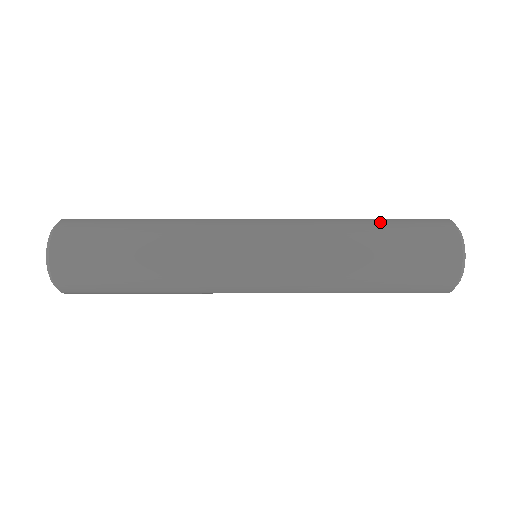
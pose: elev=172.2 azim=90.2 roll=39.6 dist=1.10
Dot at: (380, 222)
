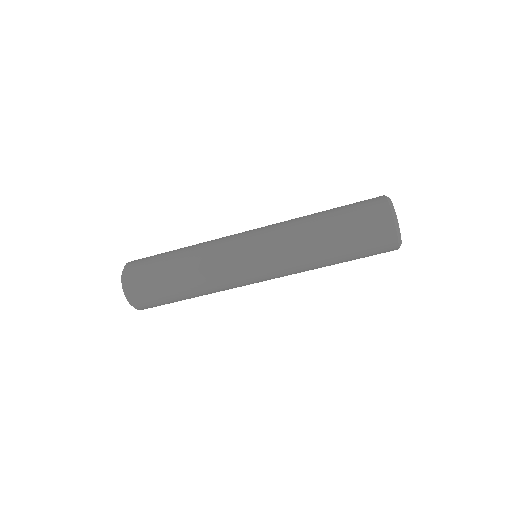
Dot at: occluded
